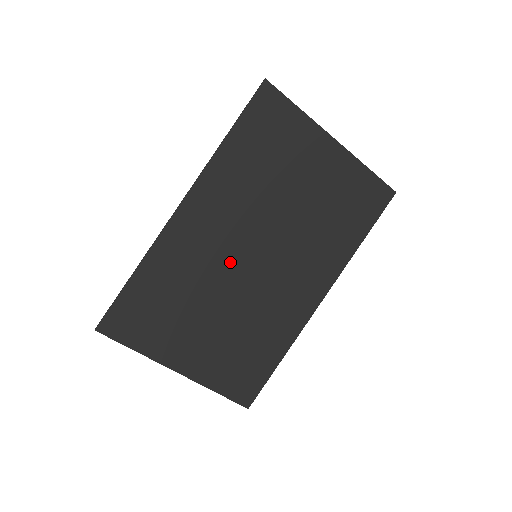
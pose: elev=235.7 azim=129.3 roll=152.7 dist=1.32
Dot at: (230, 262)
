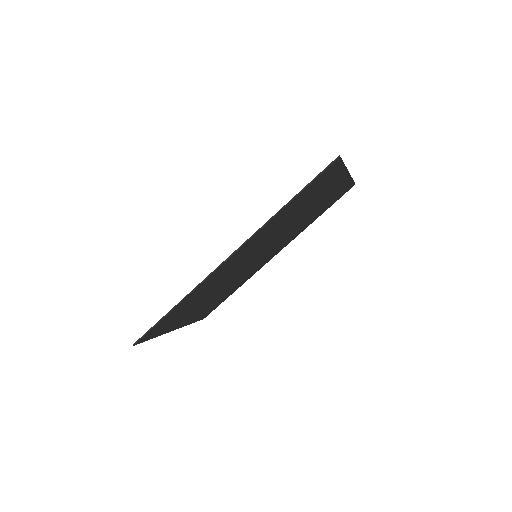
Dot at: (239, 268)
